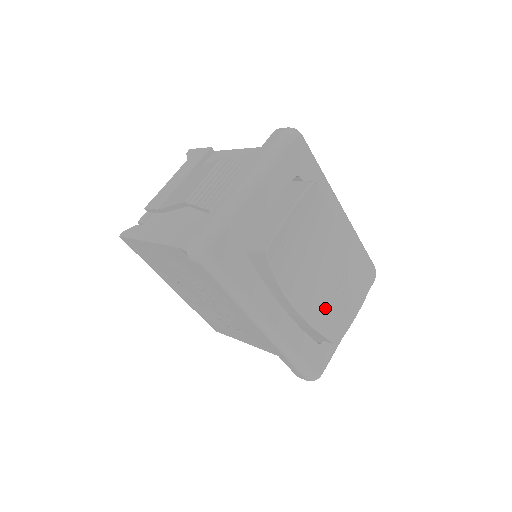
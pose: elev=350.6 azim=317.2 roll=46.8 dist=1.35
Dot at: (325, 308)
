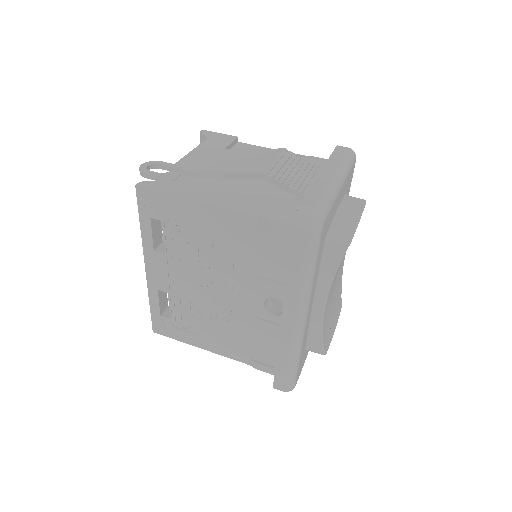
Dot at: (328, 318)
